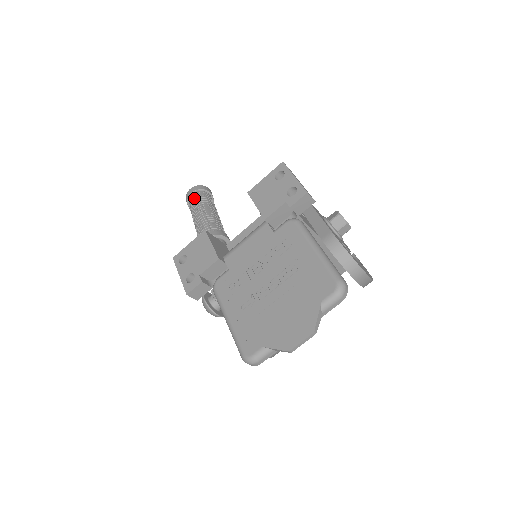
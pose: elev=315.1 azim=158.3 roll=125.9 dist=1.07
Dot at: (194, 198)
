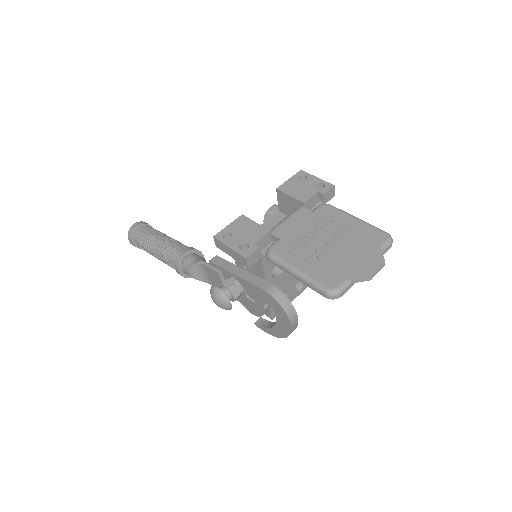
Dot at: (145, 229)
